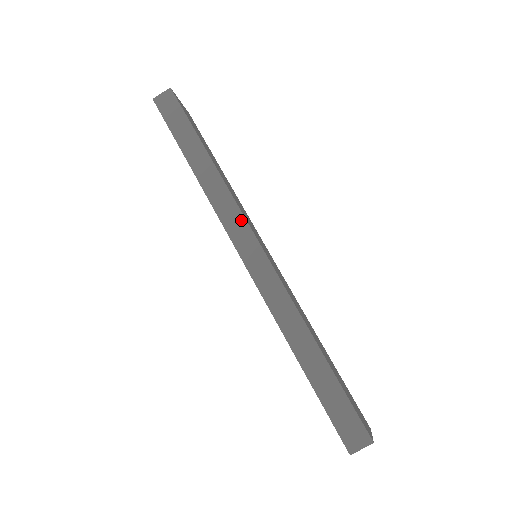
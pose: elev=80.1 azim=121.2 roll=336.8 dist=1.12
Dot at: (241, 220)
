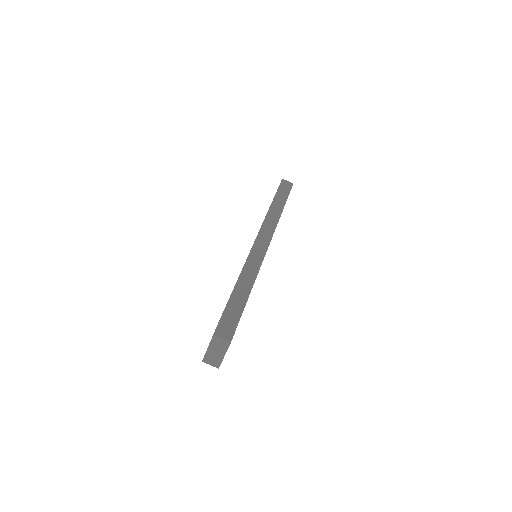
Dot at: (271, 233)
